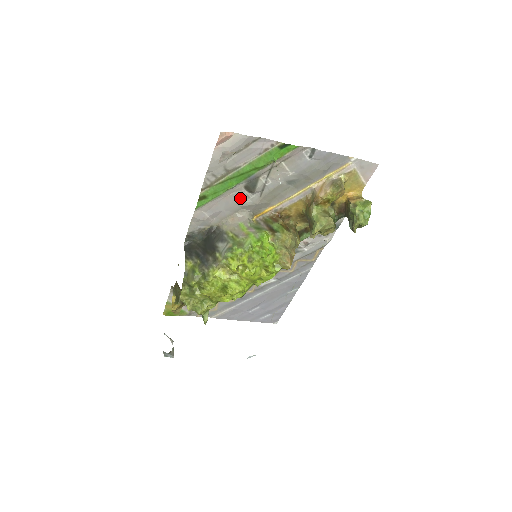
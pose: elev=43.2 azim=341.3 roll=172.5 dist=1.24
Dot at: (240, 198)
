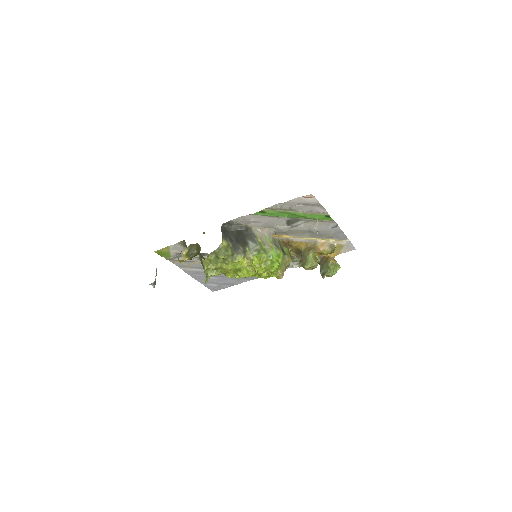
Dot at: (279, 223)
